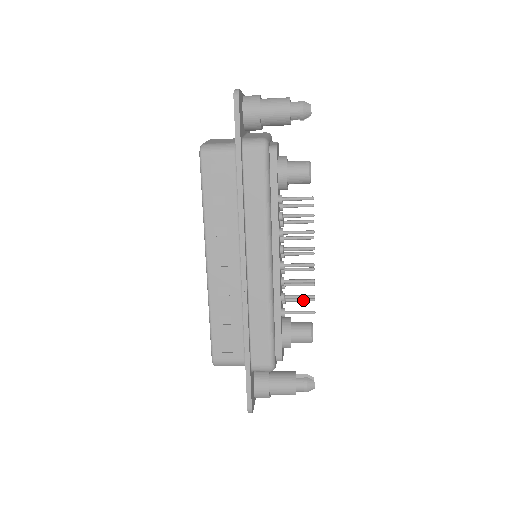
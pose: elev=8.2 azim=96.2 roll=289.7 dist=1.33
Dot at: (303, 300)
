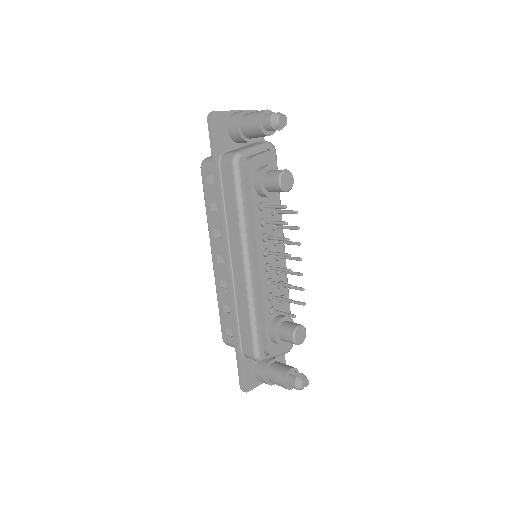
Dot at: (295, 303)
